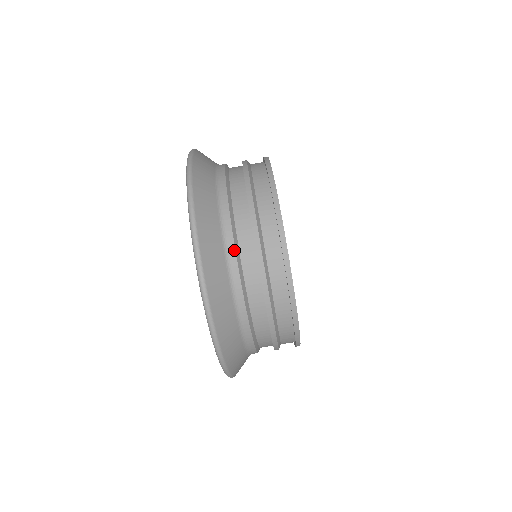
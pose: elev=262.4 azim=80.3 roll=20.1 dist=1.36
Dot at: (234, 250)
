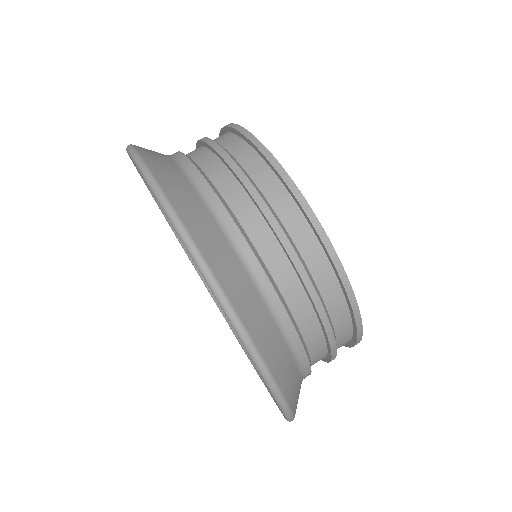
Dot at: (275, 293)
